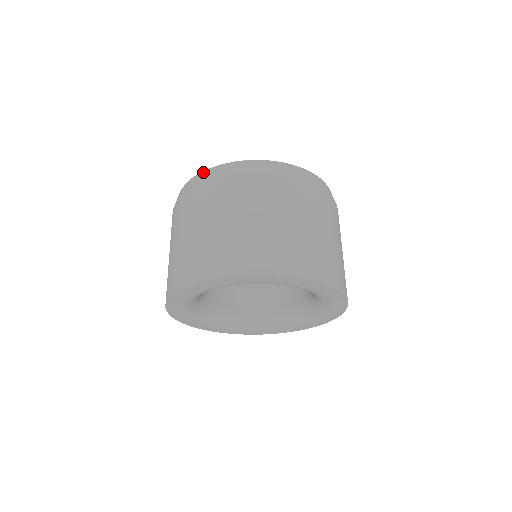
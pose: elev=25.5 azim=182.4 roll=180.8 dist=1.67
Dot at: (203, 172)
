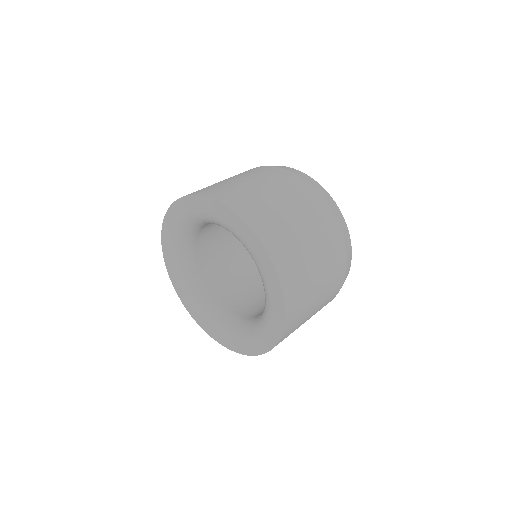
Dot at: occluded
